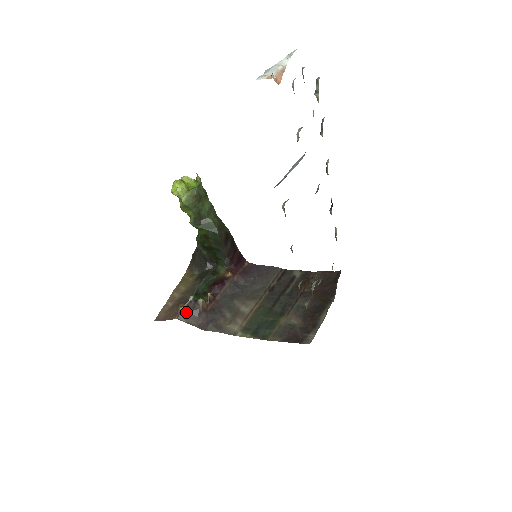
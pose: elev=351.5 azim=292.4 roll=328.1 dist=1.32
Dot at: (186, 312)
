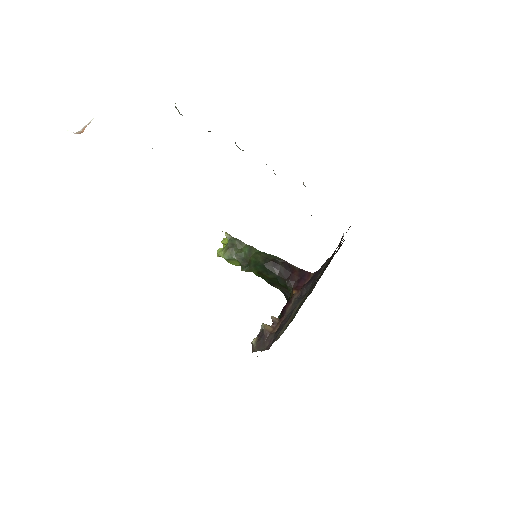
Dot at: (257, 342)
